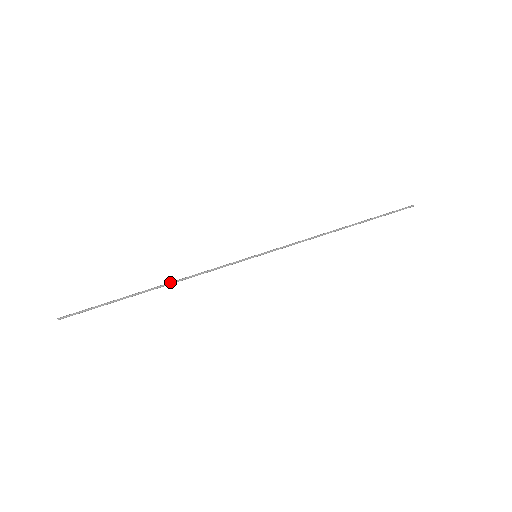
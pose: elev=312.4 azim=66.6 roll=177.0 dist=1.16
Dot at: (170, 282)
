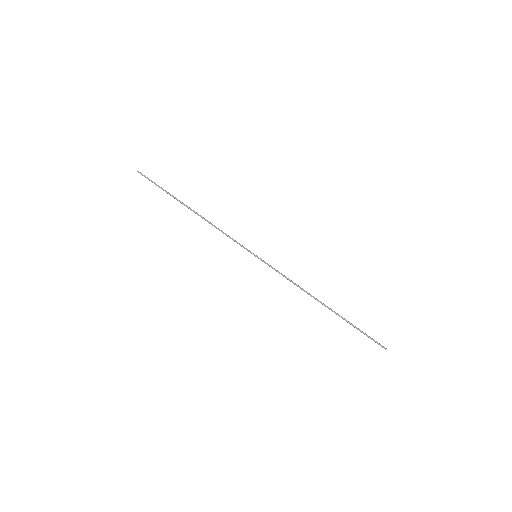
Dot at: occluded
